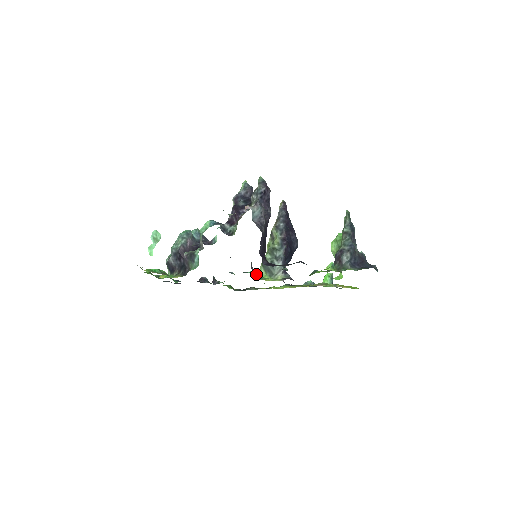
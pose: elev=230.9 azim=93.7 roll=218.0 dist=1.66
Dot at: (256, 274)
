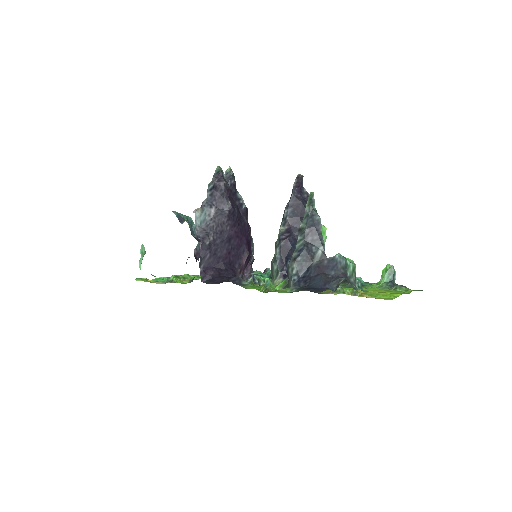
Dot at: occluded
